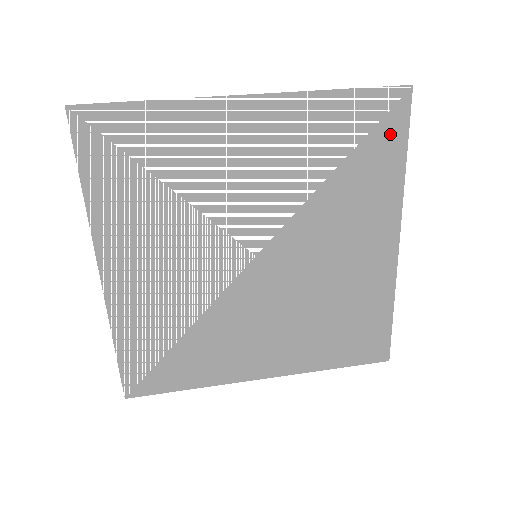
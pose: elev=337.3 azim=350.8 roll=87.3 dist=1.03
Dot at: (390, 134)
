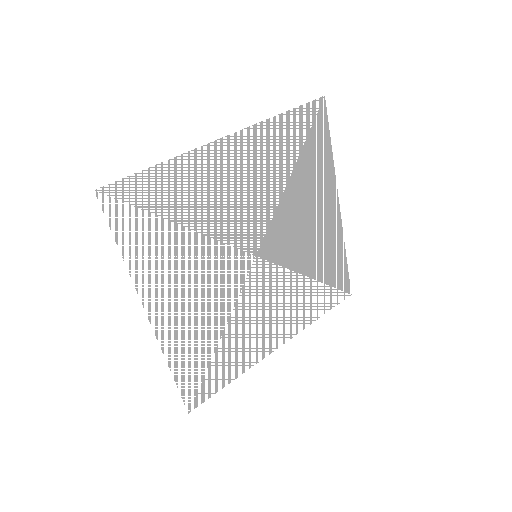
Dot at: (319, 134)
